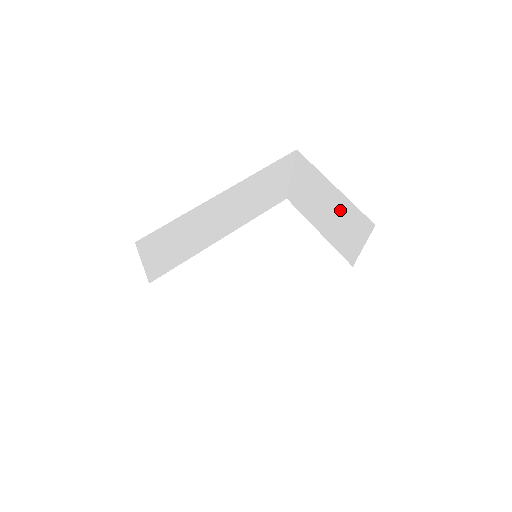
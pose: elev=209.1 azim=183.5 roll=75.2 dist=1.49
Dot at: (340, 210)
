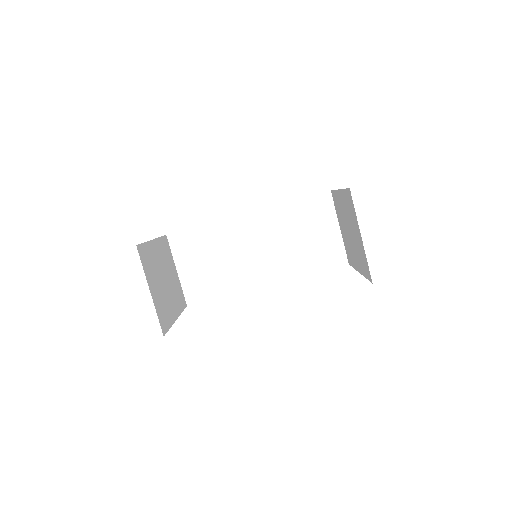
Dot at: (347, 213)
